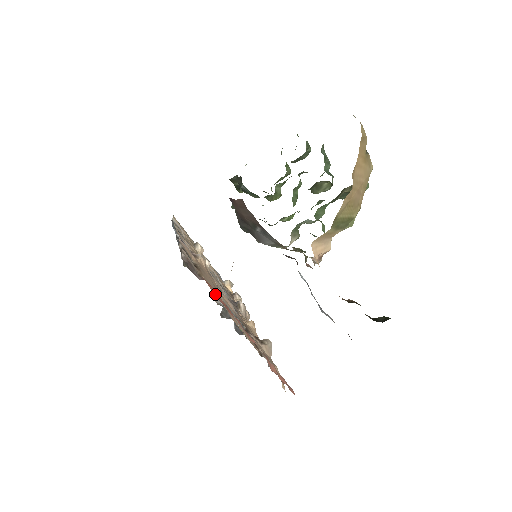
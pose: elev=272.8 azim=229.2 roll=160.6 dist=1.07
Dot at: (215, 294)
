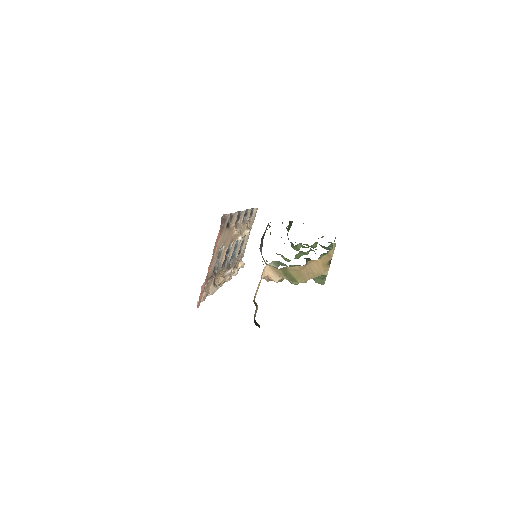
Dot at: (217, 238)
